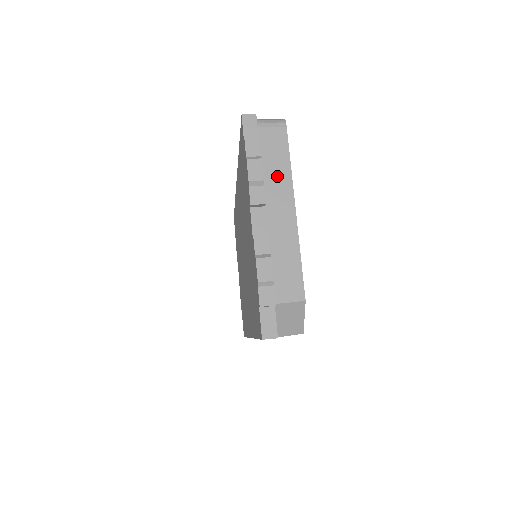
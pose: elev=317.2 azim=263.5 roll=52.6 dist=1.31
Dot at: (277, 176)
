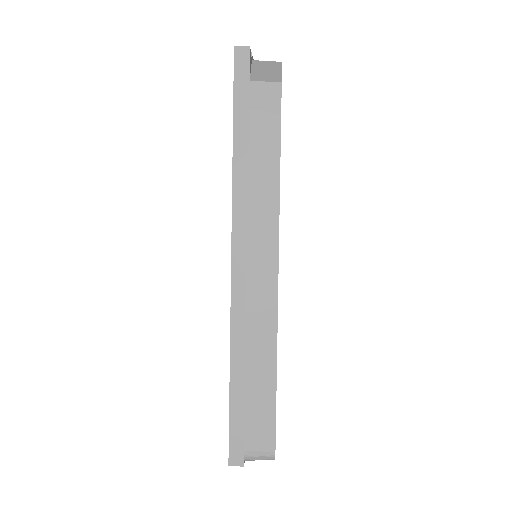
Dot at: occluded
